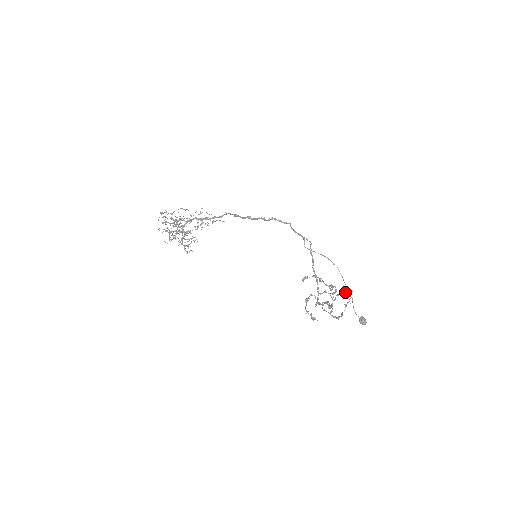
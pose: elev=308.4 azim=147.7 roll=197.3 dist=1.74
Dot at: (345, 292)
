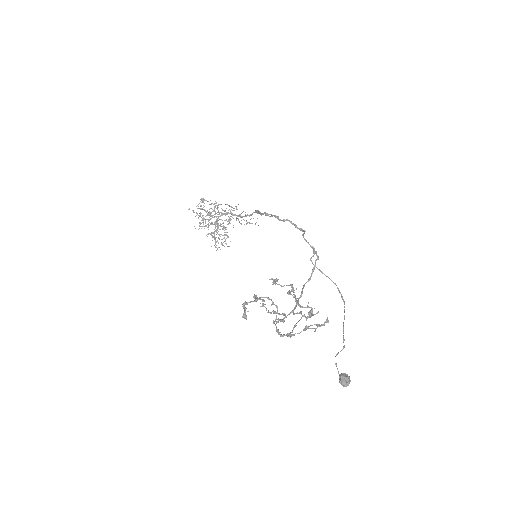
Dot at: occluded
